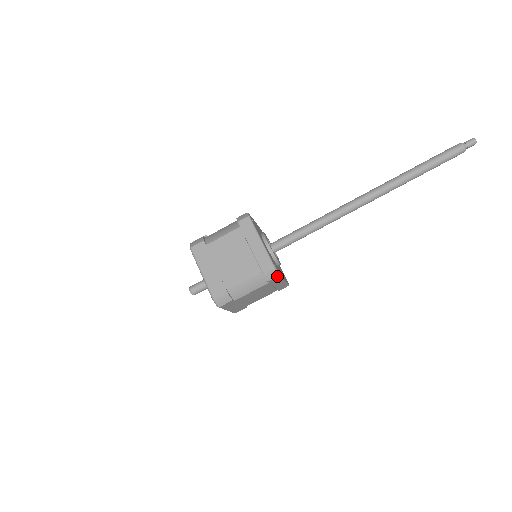
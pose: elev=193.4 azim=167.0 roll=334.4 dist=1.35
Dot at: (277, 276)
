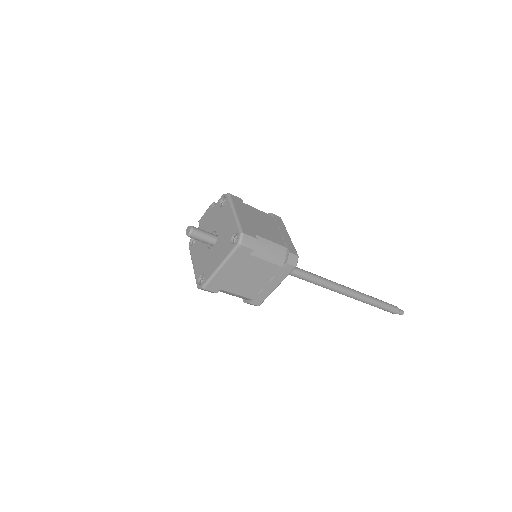
Dot at: (295, 265)
